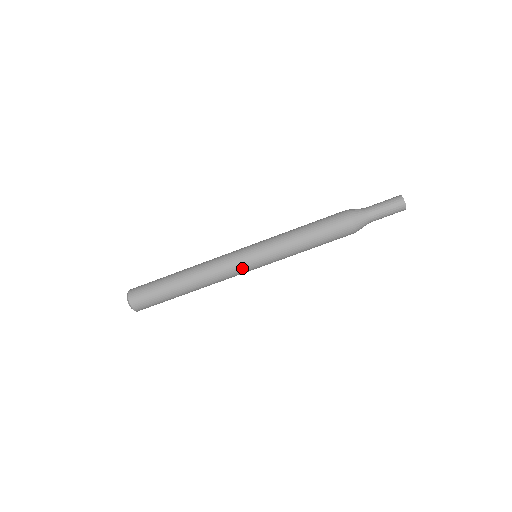
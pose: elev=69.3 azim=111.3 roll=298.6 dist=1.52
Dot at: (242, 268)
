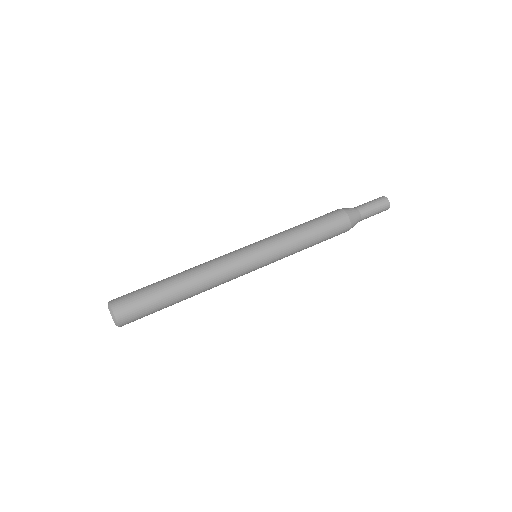
Dot at: (246, 267)
